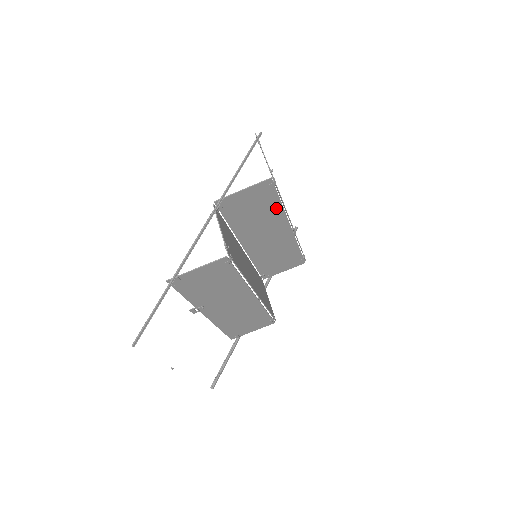
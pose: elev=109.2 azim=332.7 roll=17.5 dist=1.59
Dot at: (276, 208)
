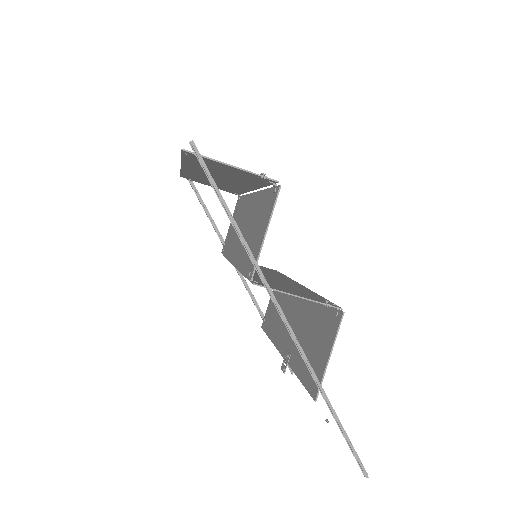
Dot at: (262, 200)
